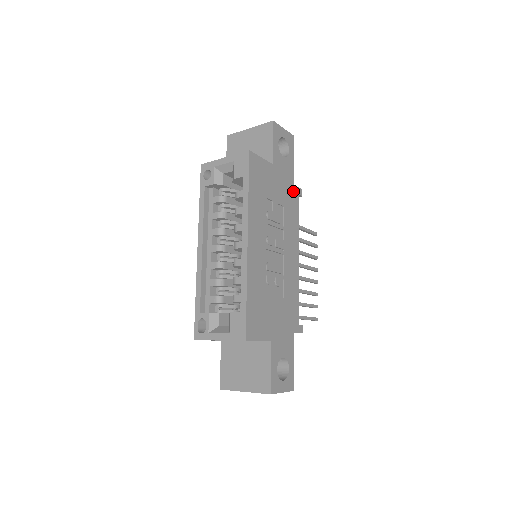
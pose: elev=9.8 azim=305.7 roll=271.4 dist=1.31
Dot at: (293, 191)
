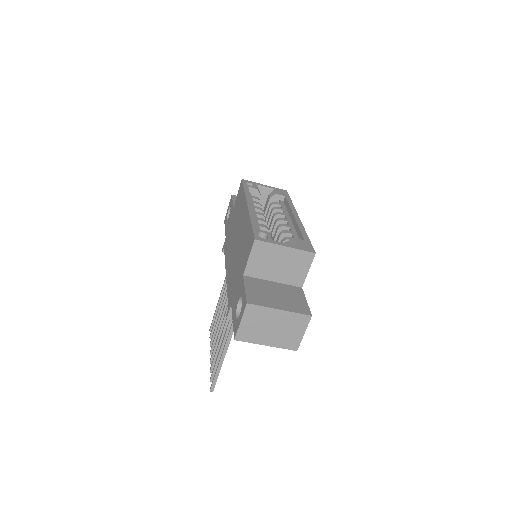
Dot at: occluded
